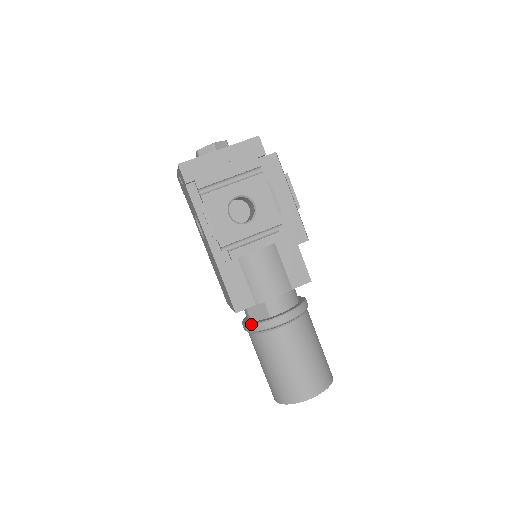
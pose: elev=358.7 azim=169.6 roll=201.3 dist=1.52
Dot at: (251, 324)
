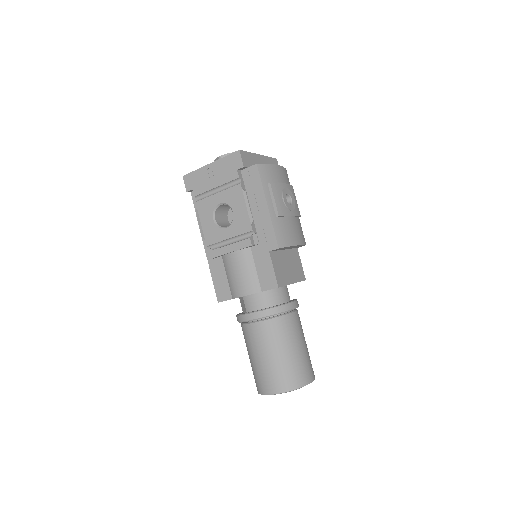
Dot at: (236, 315)
